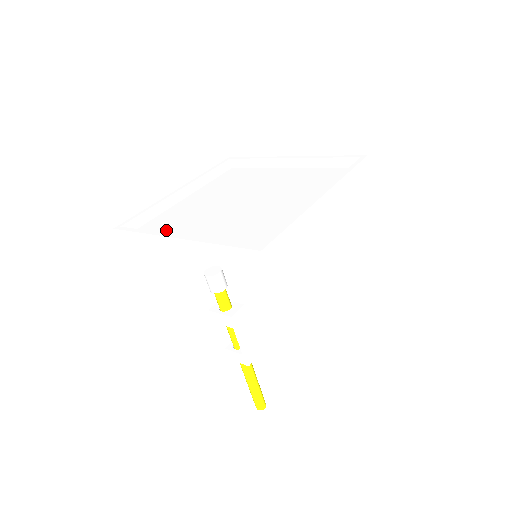
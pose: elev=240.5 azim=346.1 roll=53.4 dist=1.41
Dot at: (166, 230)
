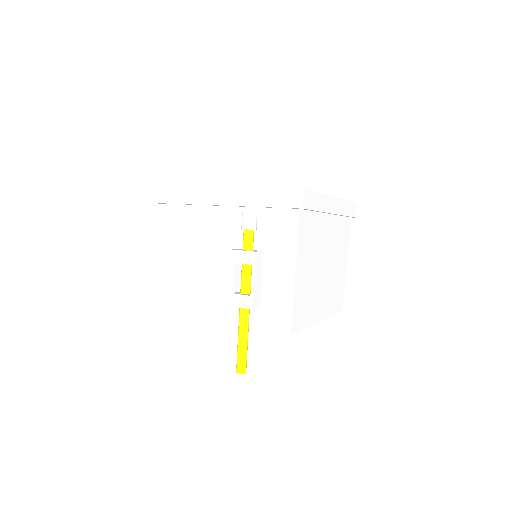
Dot at: occluded
